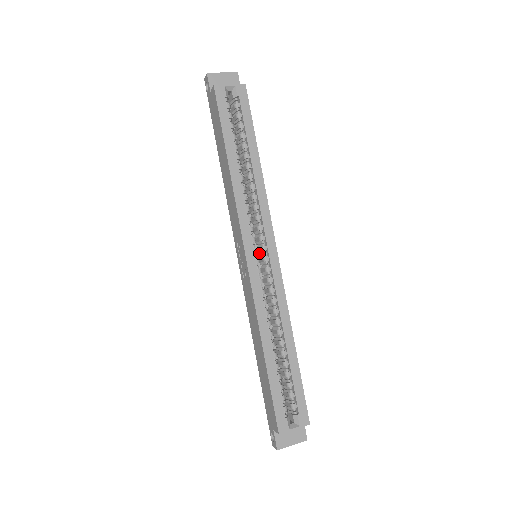
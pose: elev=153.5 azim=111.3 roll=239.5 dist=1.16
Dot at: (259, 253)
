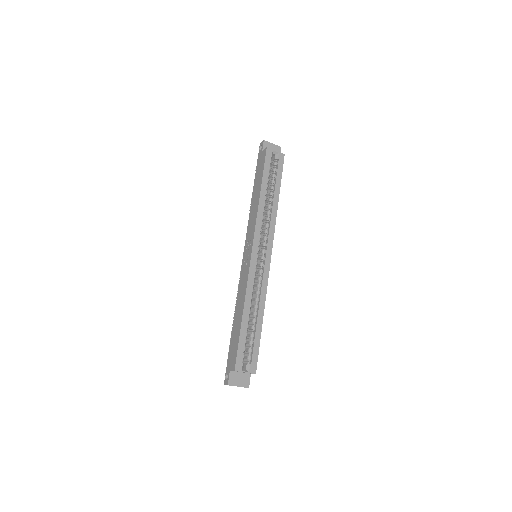
Dot at: (259, 254)
